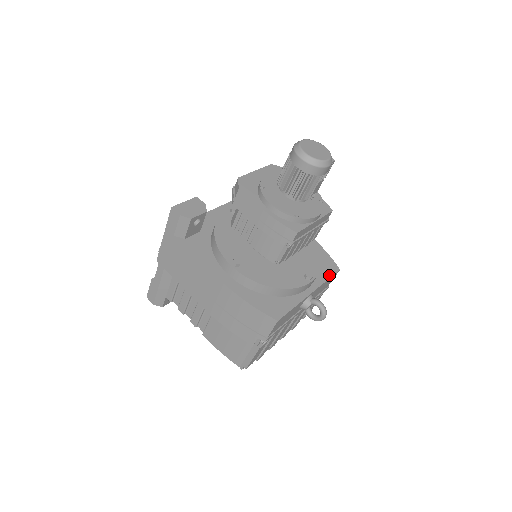
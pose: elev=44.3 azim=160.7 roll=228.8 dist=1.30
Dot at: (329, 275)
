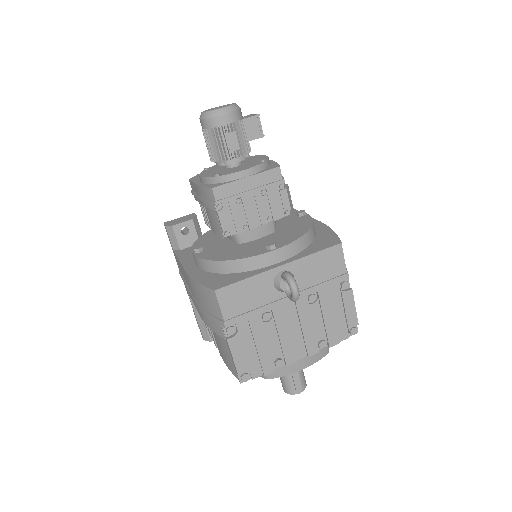
Dot at: (320, 249)
